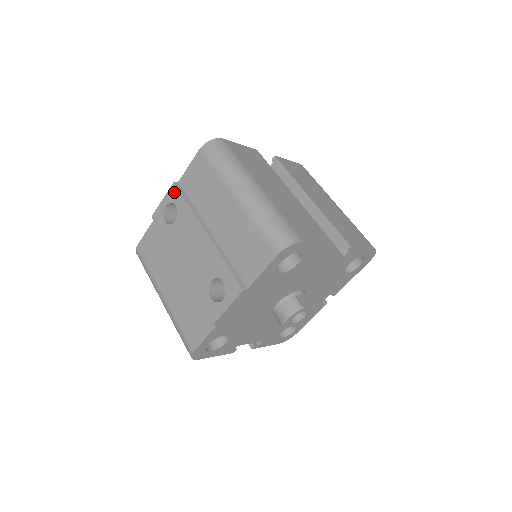
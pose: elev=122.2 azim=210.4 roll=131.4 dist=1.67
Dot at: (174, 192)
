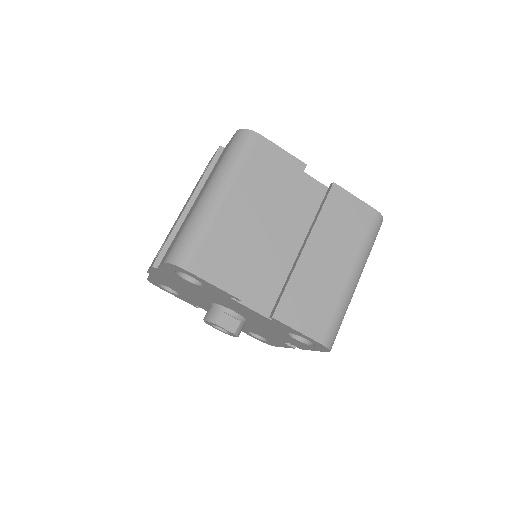
Dot at: occluded
